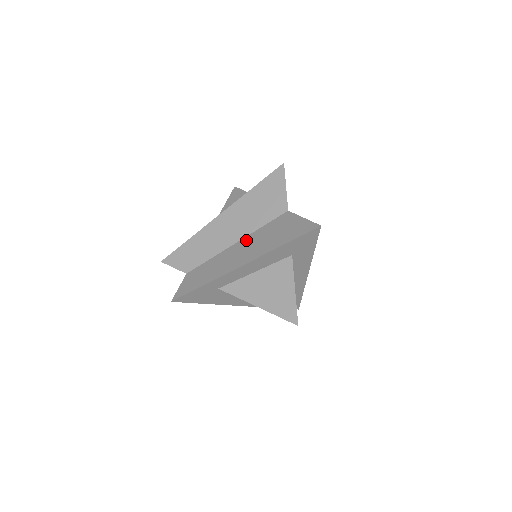
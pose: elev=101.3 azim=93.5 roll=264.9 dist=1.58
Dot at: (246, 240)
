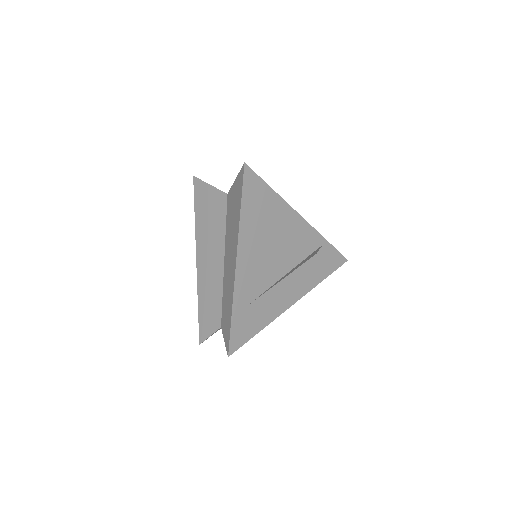
Dot at: (226, 249)
